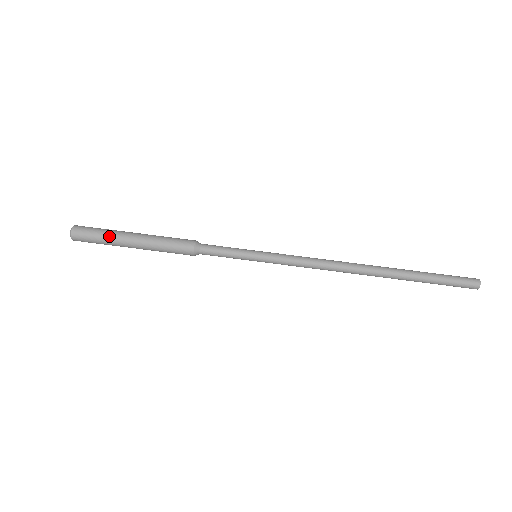
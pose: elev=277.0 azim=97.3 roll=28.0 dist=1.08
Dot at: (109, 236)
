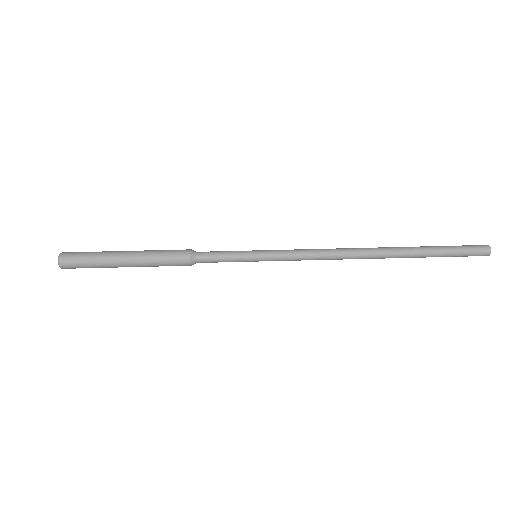
Dot at: (99, 260)
